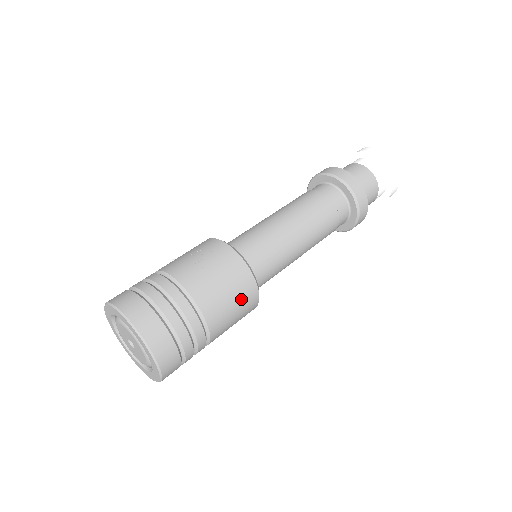
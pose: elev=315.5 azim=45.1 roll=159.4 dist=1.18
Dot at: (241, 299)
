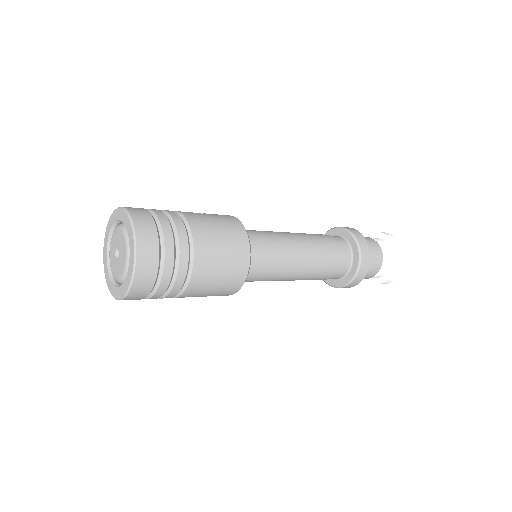
Dot at: (231, 243)
